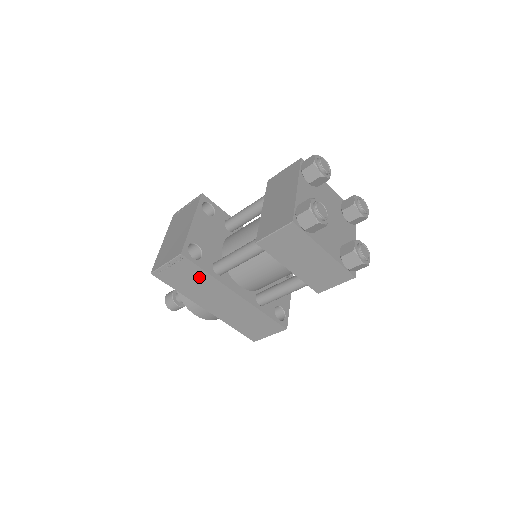
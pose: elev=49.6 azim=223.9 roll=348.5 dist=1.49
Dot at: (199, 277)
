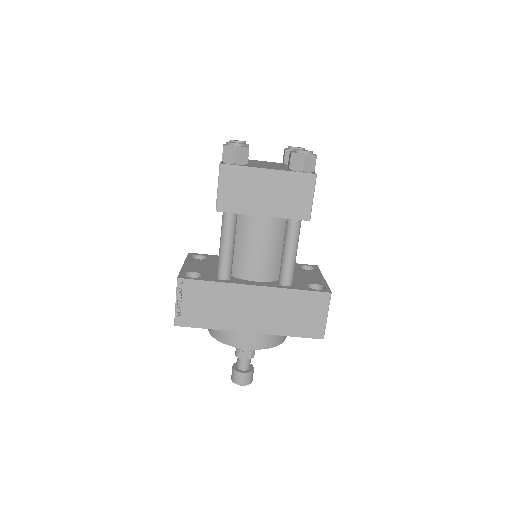
Dot at: (210, 293)
